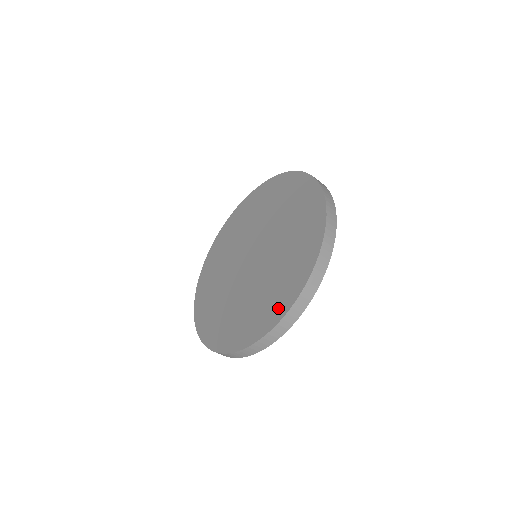
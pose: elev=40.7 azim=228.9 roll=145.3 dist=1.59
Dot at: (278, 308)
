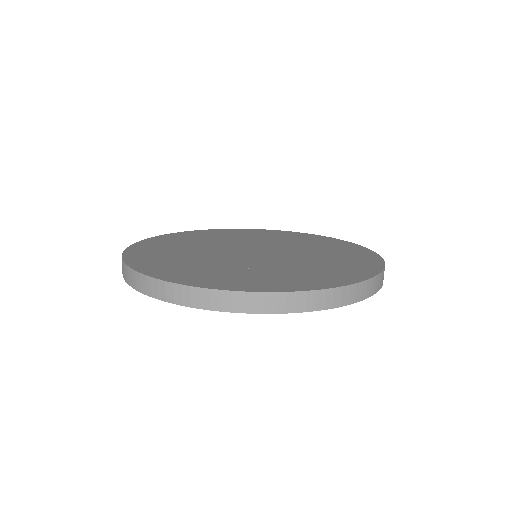
Dot at: (316, 282)
